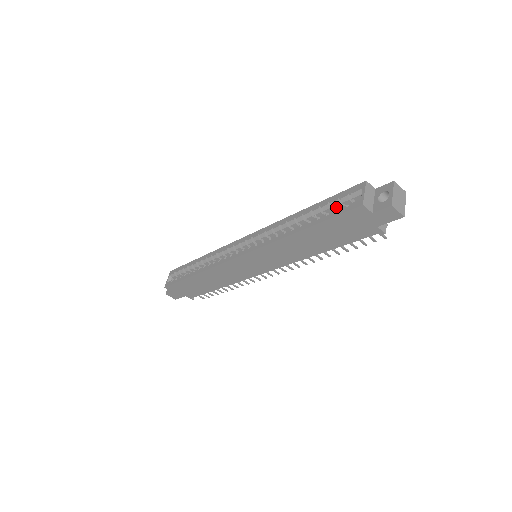
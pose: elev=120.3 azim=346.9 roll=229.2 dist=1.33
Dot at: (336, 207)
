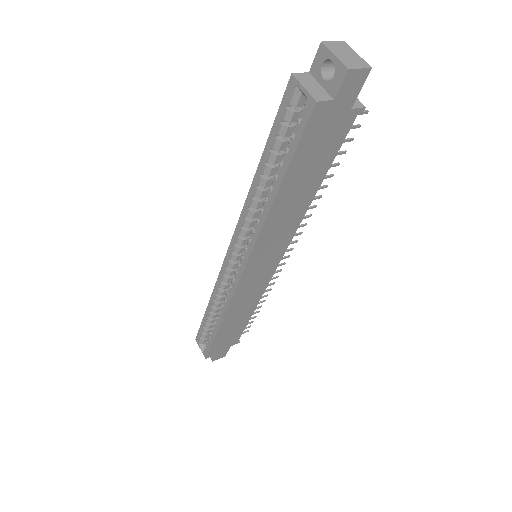
Dot at: (287, 134)
